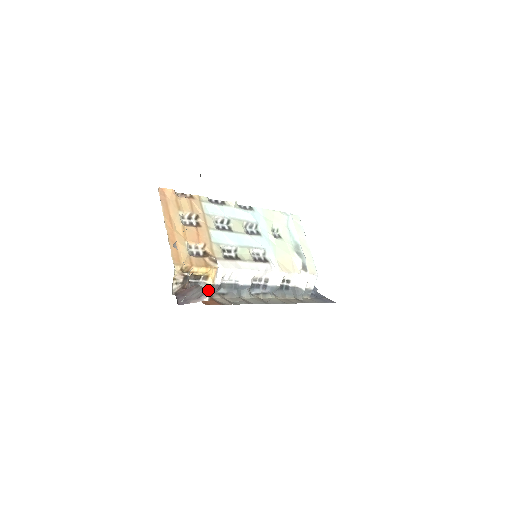
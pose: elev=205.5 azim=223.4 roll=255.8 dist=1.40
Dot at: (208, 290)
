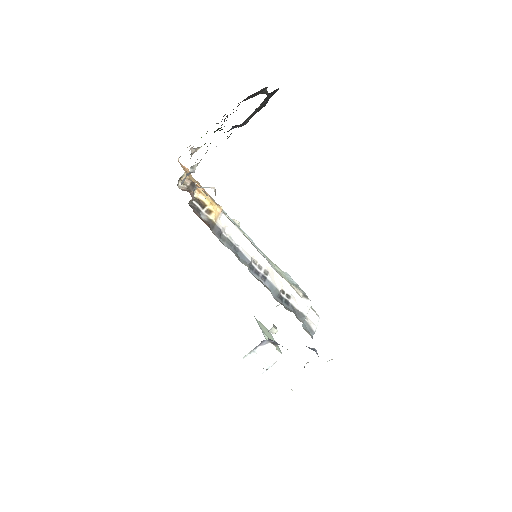
Dot at: (209, 224)
